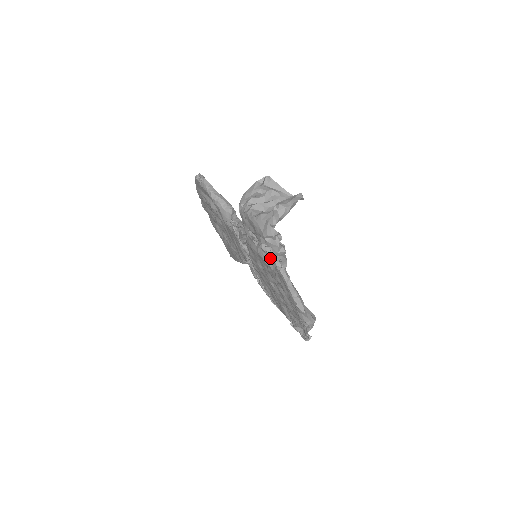
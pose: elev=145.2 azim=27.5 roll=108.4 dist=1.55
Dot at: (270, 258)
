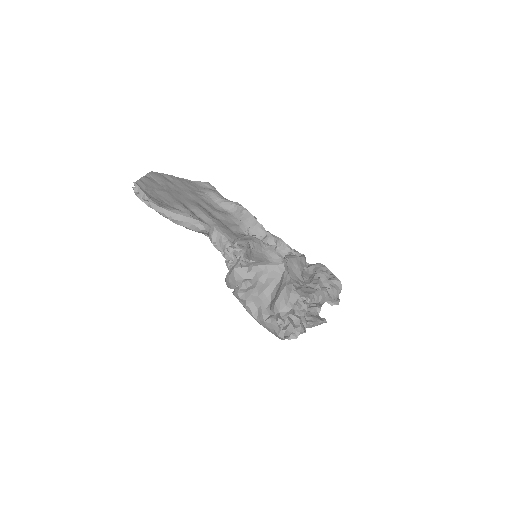
Dot at: occluded
